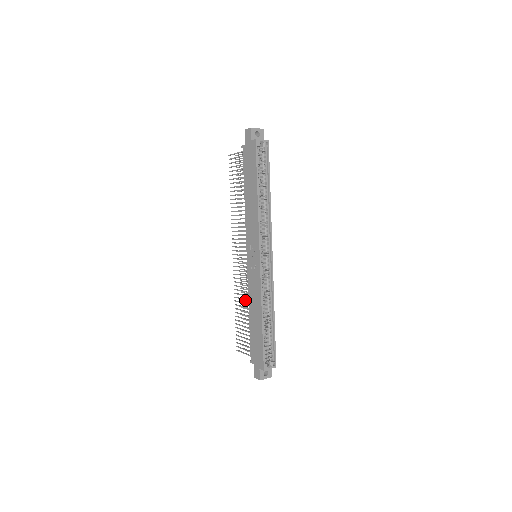
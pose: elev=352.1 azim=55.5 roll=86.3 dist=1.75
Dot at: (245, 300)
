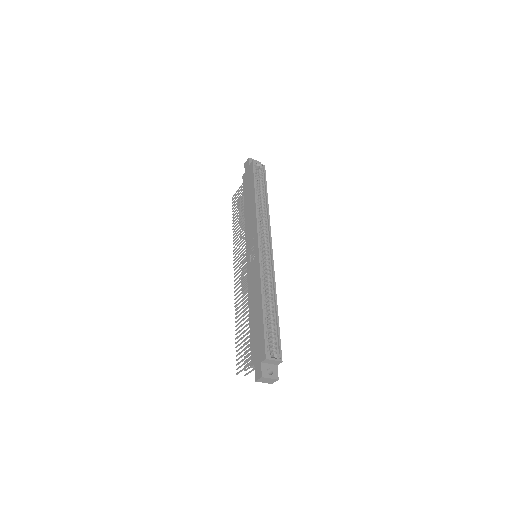
Dot at: occluded
